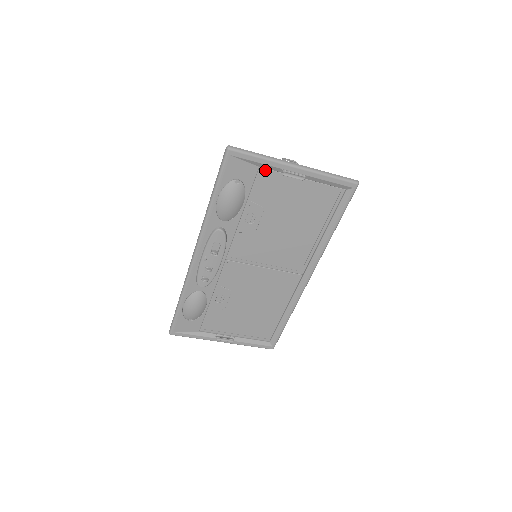
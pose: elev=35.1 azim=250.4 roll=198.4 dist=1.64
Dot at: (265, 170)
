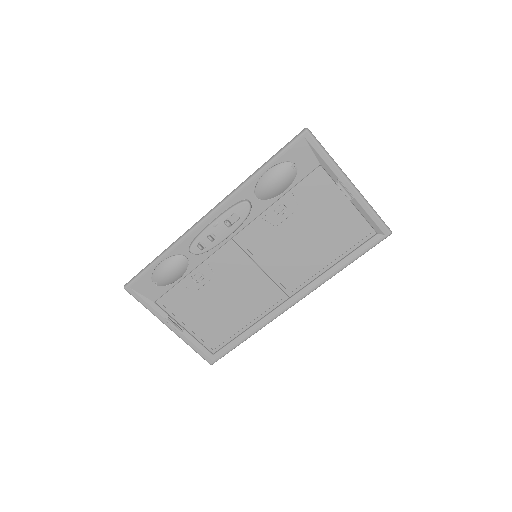
Dot at: (323, 171)
